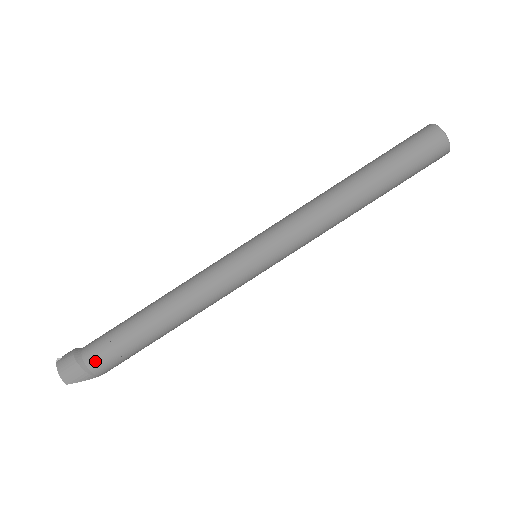
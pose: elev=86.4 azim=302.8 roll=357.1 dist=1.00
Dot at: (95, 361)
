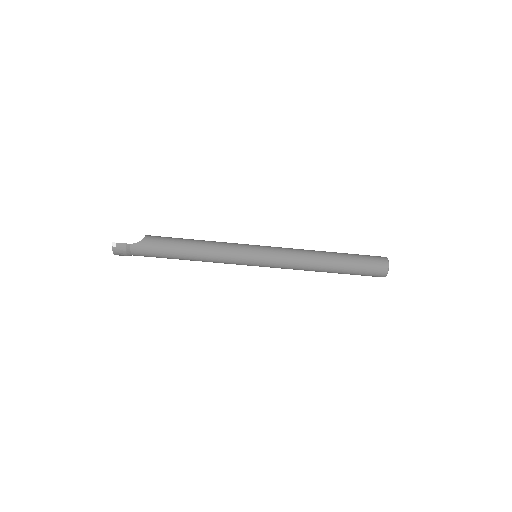
Dot at: occluded
